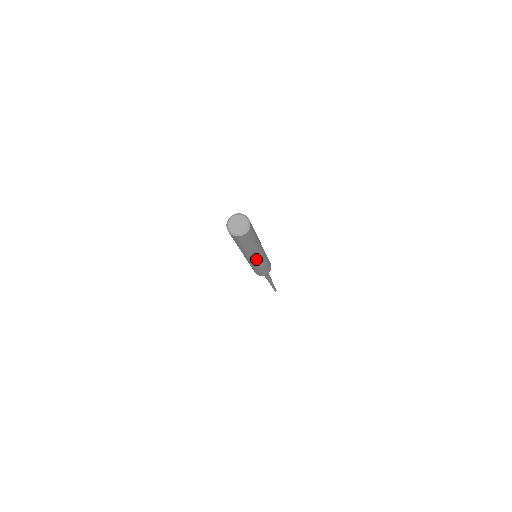
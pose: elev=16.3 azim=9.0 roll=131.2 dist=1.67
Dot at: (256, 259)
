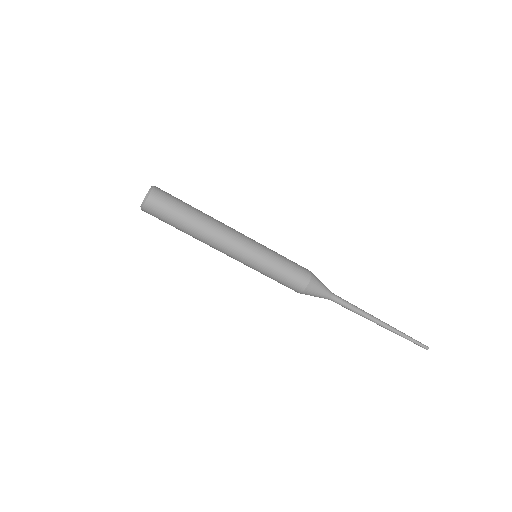
Dot at: (230, 254)
